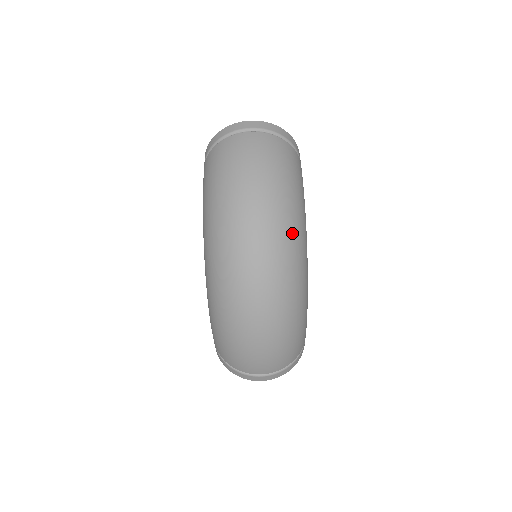
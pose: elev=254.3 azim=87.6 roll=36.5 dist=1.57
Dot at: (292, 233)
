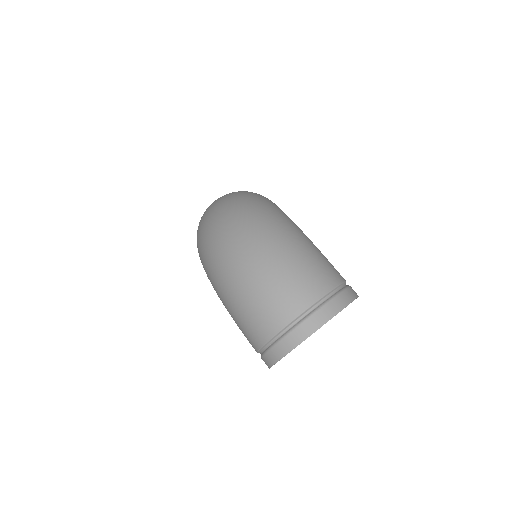
Dot at: (249, 196)
